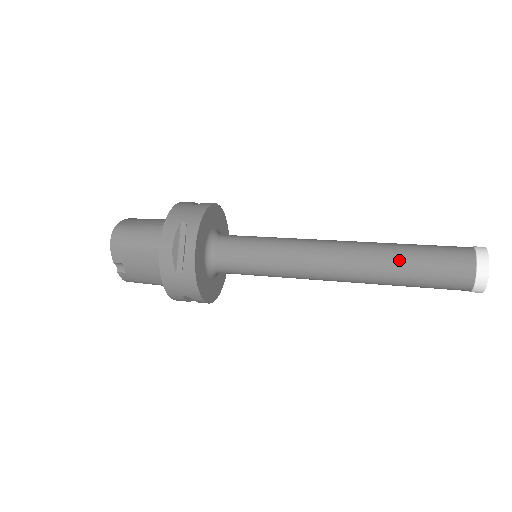
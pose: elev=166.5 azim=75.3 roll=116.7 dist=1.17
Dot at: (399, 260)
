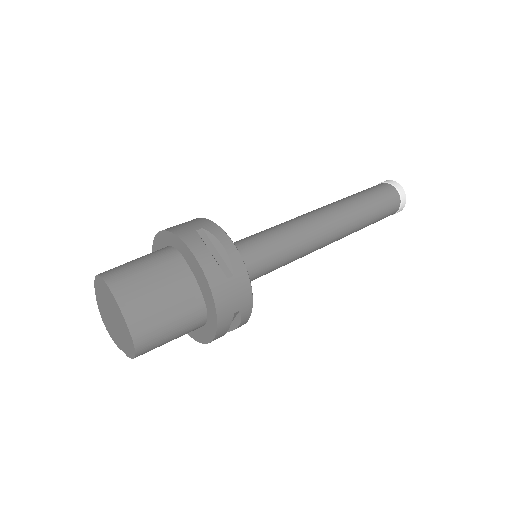
Dot at: (363, 227)
